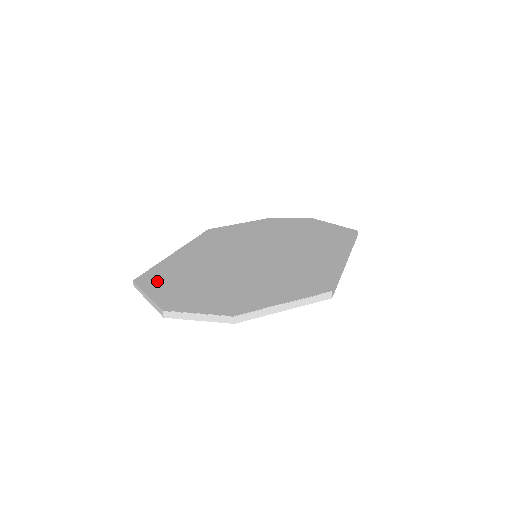
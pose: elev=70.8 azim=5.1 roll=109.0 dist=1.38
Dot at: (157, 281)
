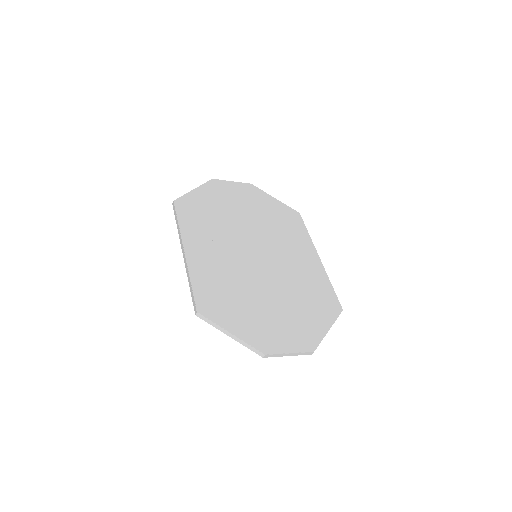
Dot at: (220, 311)
